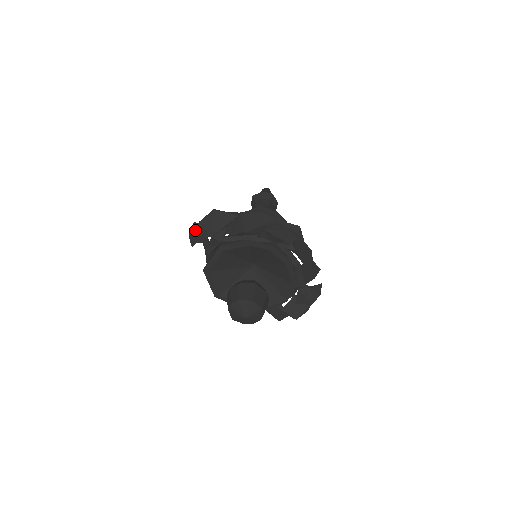
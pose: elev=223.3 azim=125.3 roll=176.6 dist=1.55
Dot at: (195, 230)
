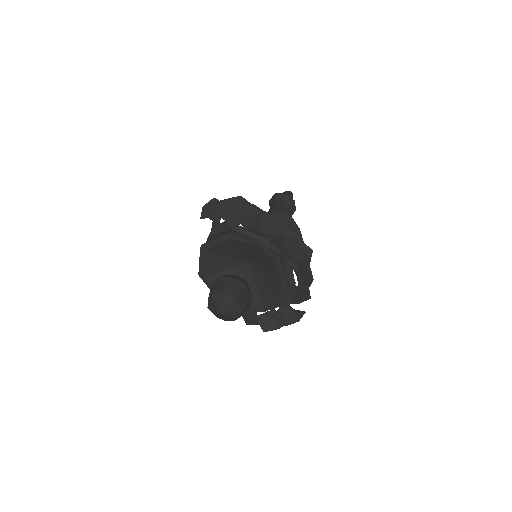
Dot at: (212, 205)
